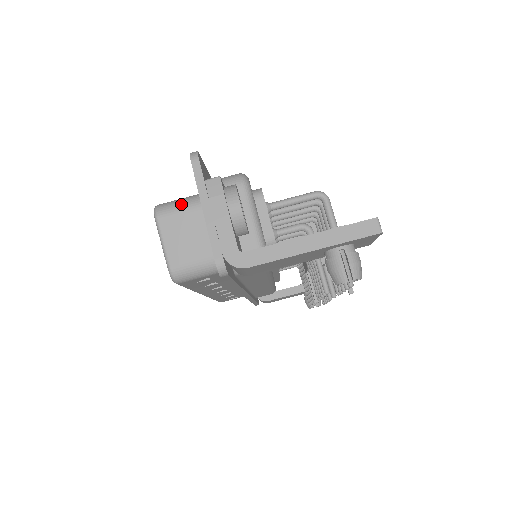
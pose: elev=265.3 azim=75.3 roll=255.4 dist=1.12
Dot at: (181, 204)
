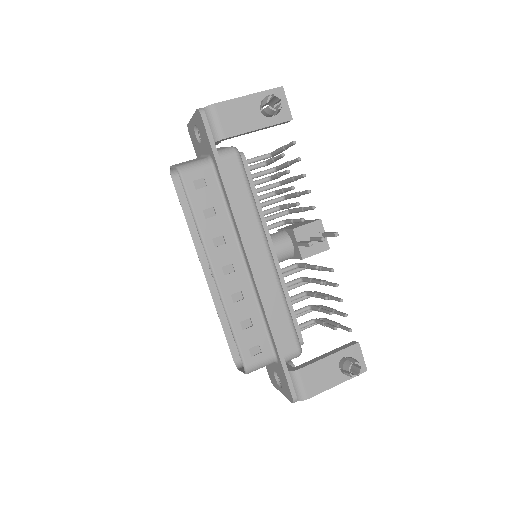
Dot at: occluded
